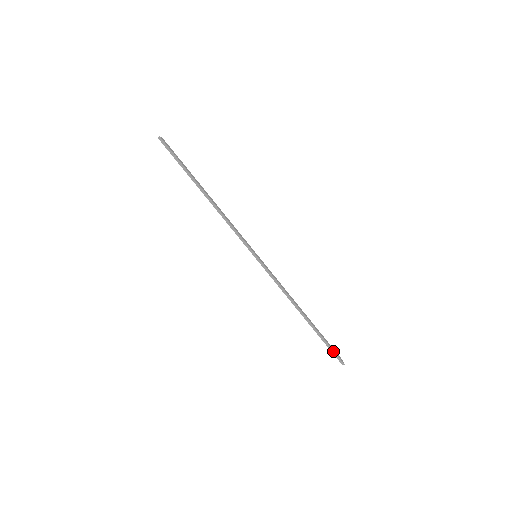
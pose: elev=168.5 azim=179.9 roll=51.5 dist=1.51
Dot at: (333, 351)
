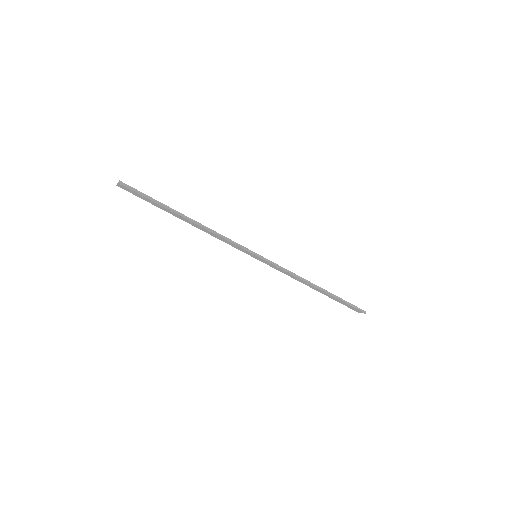
Dot at: (353, 305)
